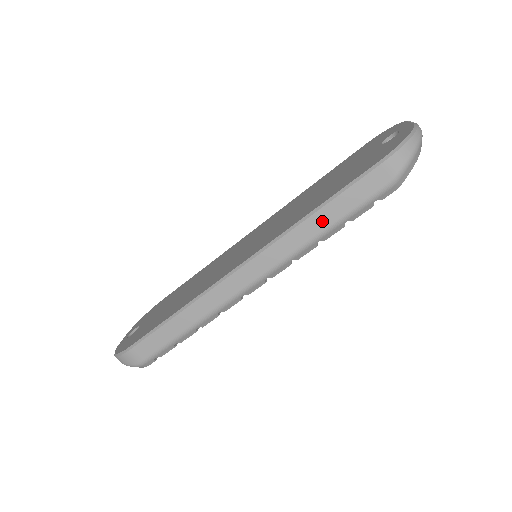
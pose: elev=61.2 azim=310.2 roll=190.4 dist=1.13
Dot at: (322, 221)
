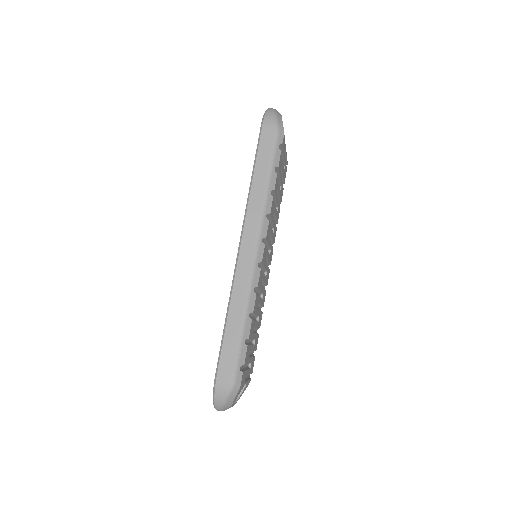
Dot at: (261, 178)
